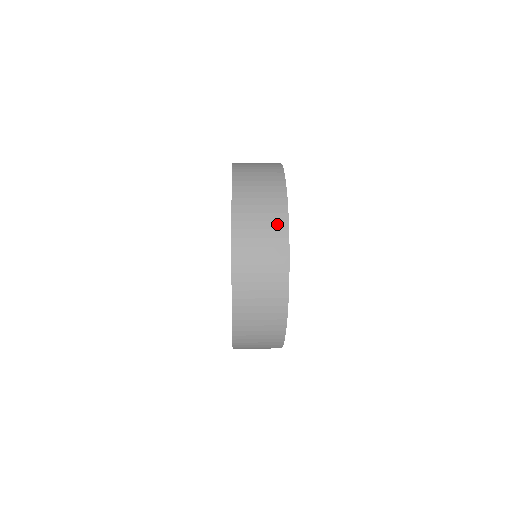
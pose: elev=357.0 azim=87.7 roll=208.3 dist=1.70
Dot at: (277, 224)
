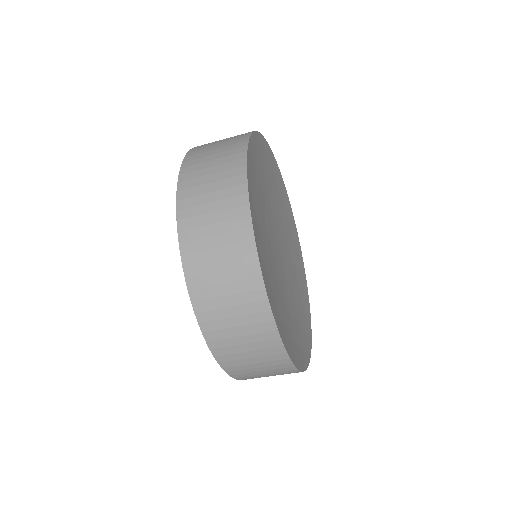
Dot at: (237, 138)
